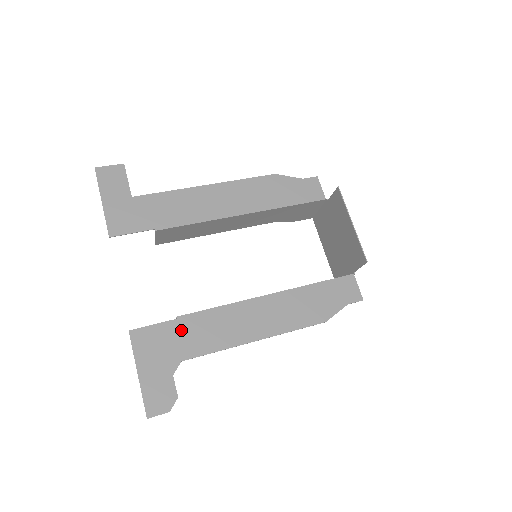
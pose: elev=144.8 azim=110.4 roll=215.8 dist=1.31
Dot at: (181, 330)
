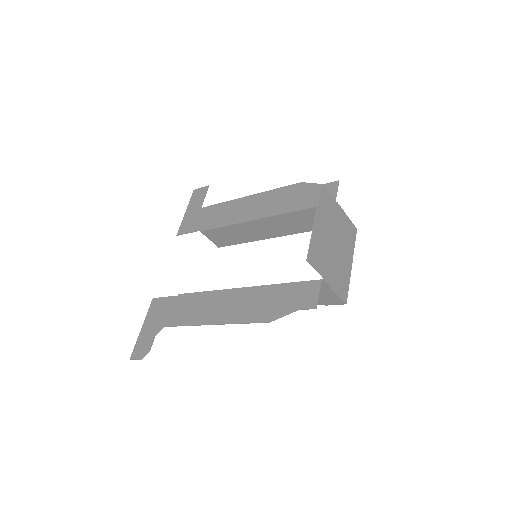
Dot at: (175, 304)
